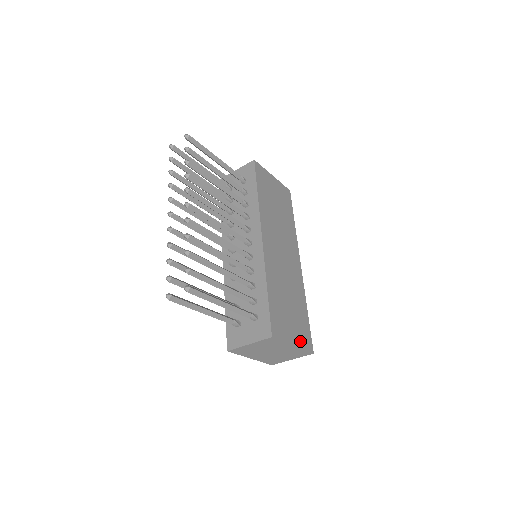
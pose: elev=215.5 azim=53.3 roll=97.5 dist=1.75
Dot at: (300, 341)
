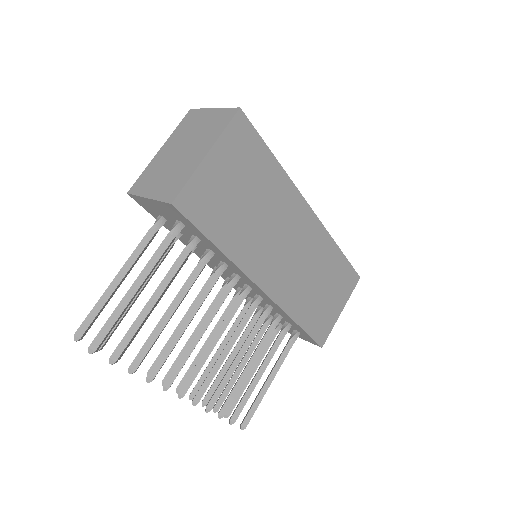
Dot at: (345, 296)
